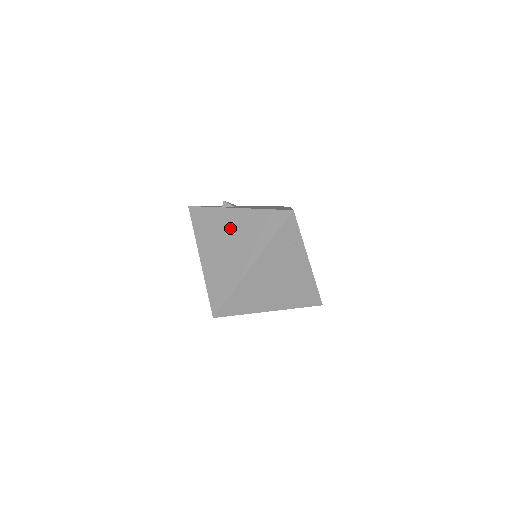
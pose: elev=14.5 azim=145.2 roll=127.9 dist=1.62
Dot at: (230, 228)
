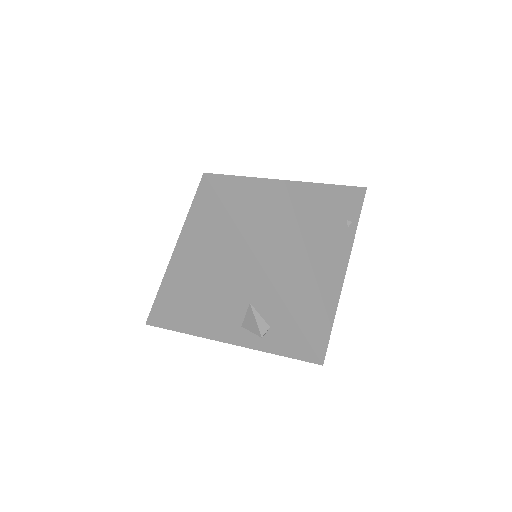
Dot at: occluded
